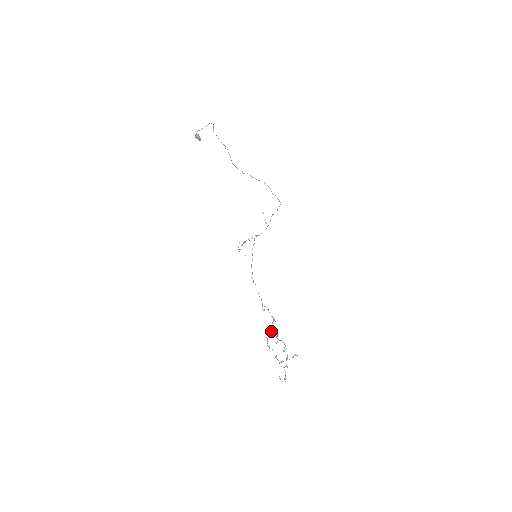
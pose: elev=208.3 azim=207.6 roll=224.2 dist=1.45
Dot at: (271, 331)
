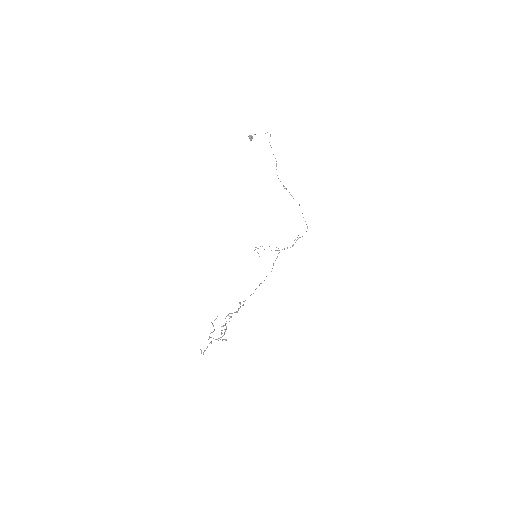
Dot at: (226, 316)
